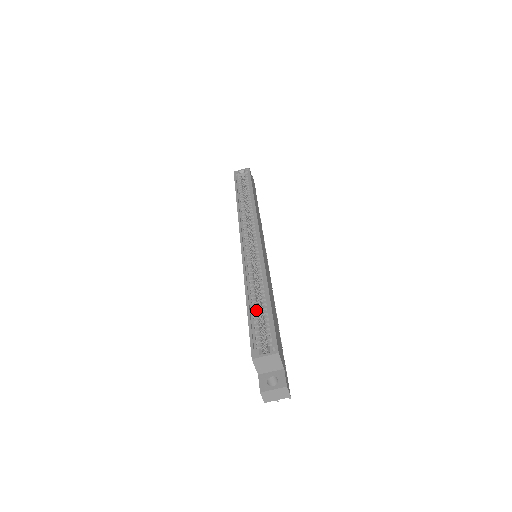
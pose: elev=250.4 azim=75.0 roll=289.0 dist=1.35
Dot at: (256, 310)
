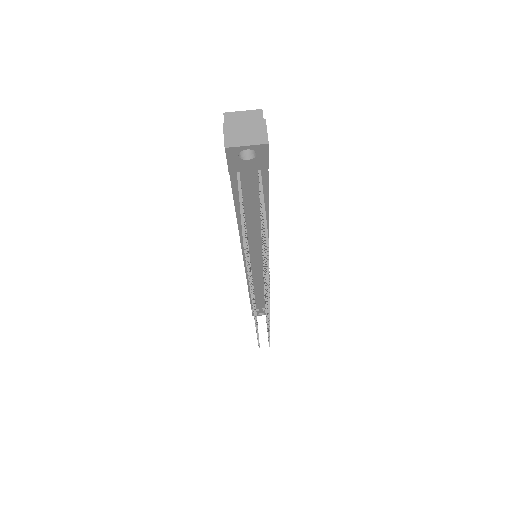
Dot at: occluded
